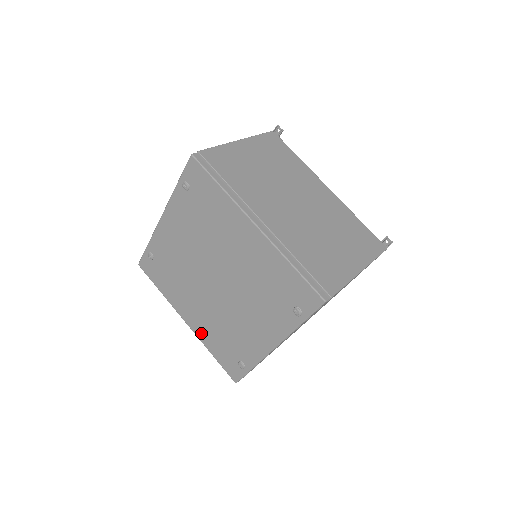
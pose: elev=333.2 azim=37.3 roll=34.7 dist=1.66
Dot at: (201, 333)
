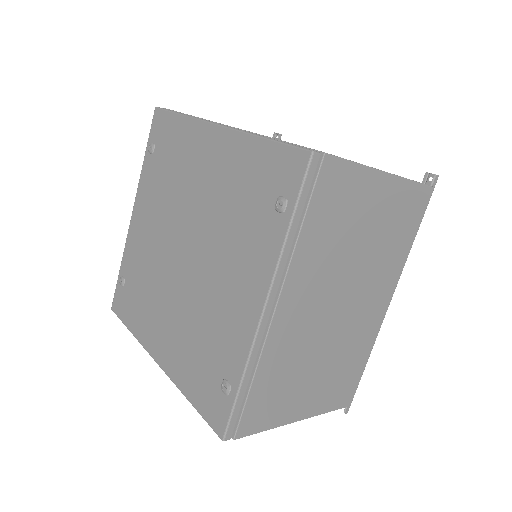
Dot at: (174, 366)
